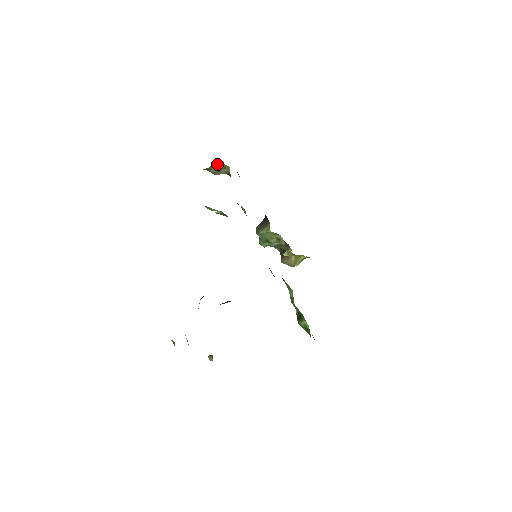
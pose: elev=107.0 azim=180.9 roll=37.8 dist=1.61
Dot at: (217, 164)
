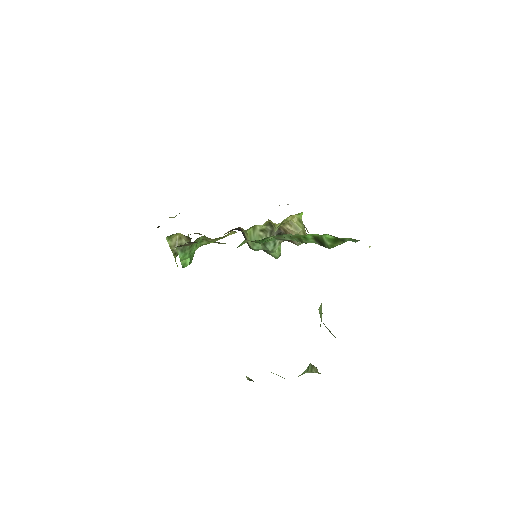
Dot at: (171, 241)
